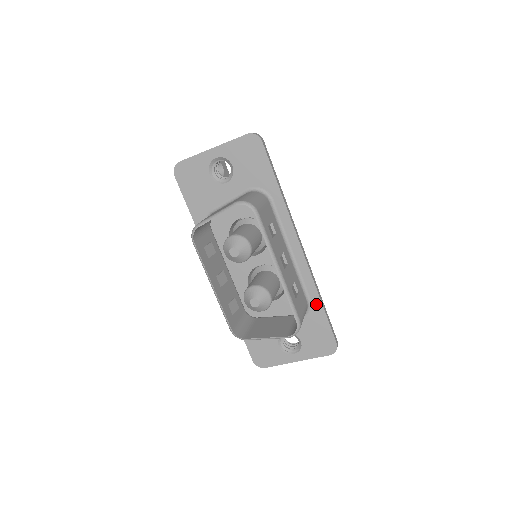
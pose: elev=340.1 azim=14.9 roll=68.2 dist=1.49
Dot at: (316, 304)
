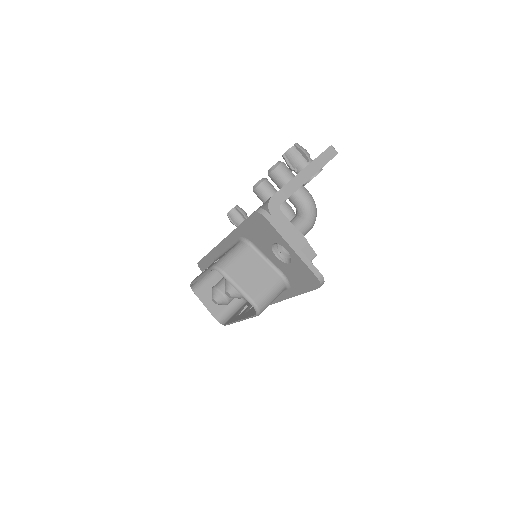
Dot at: occluded
